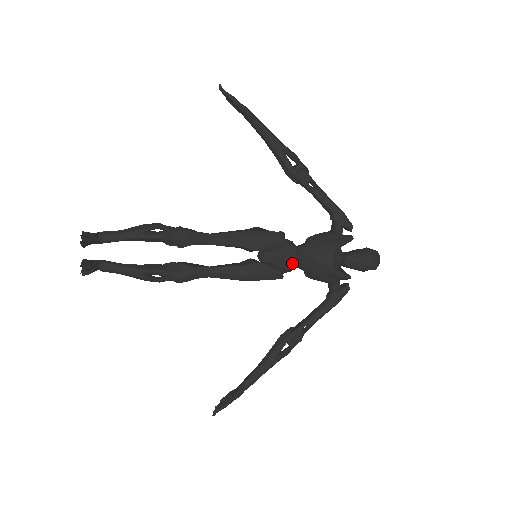
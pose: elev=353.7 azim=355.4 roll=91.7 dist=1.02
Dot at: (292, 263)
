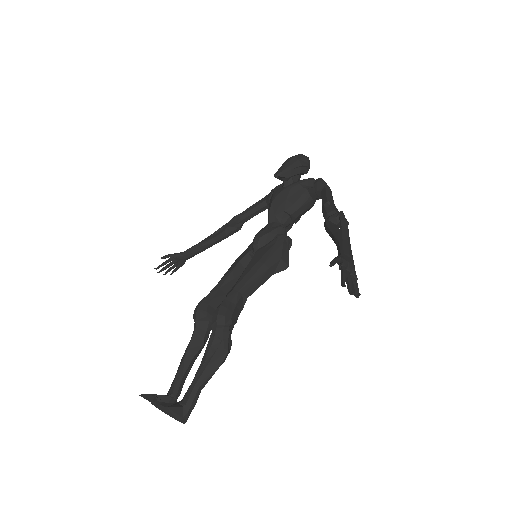
Dot at: (274, 225)
